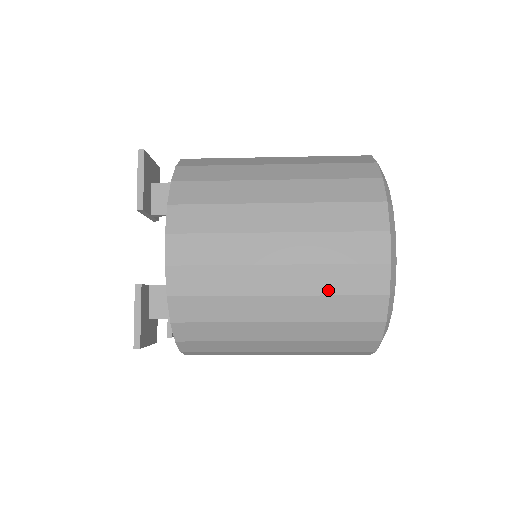
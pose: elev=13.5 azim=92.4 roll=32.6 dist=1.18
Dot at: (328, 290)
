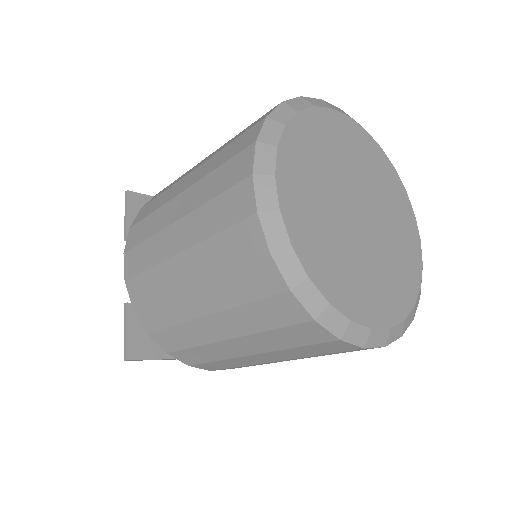
Dot at: (219, 267)
